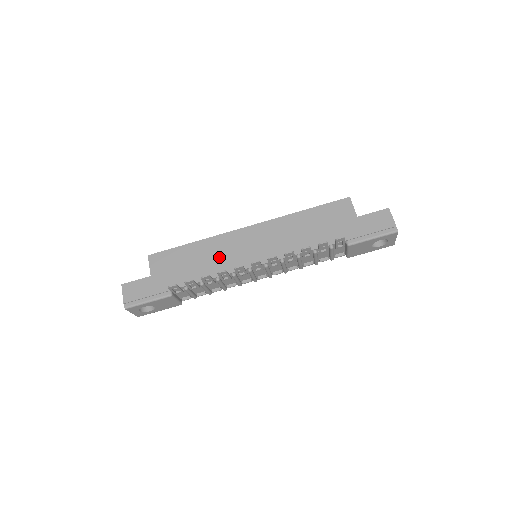
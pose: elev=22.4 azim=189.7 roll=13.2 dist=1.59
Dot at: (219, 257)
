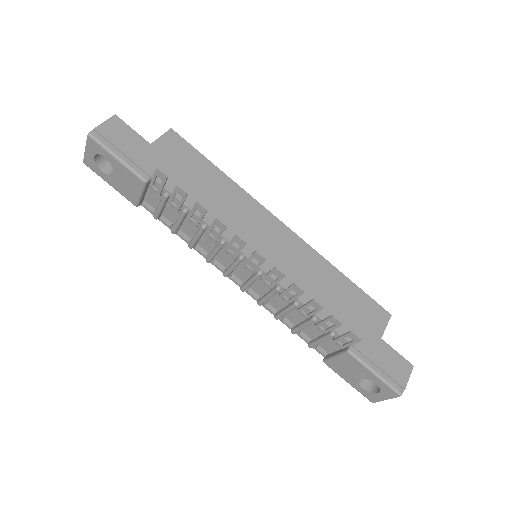
Dot at: (230, 212)
